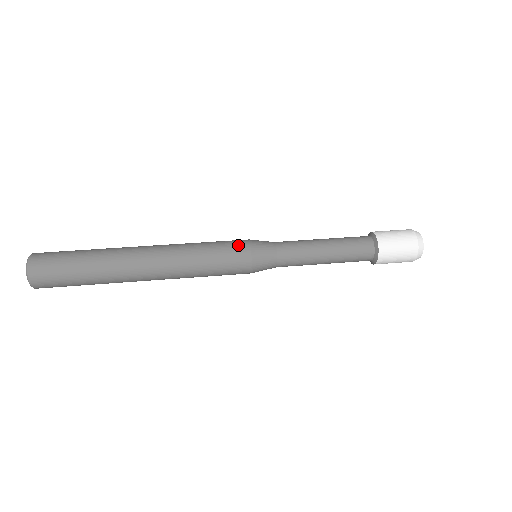
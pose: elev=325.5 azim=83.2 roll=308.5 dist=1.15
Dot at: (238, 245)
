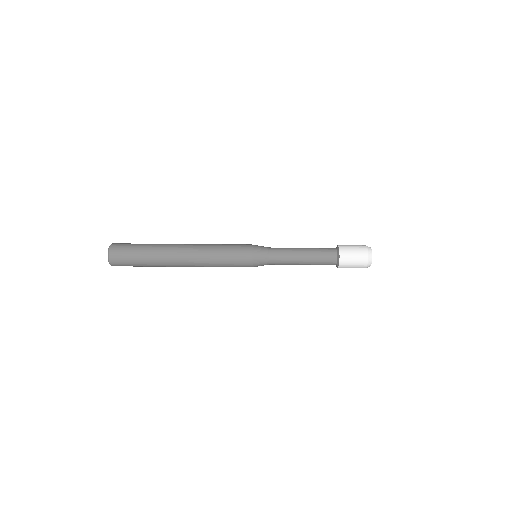
Dot at: (243, 259)
